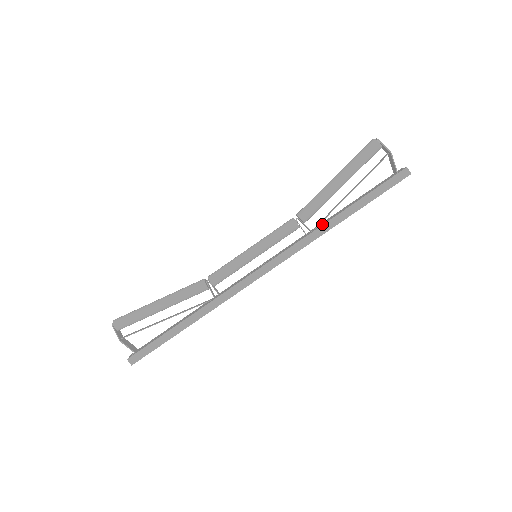
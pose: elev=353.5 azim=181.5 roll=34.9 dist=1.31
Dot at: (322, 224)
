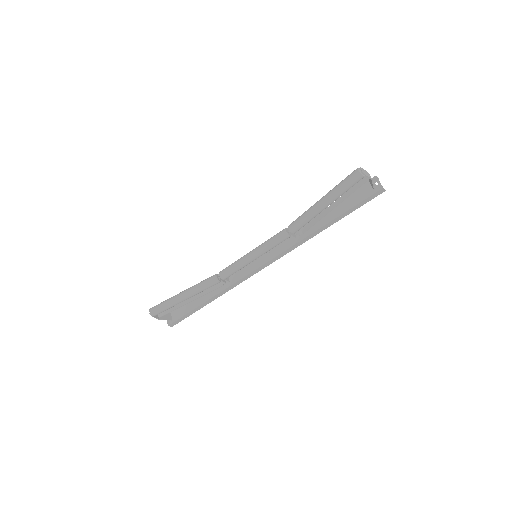
Dot at: (310, 232)
